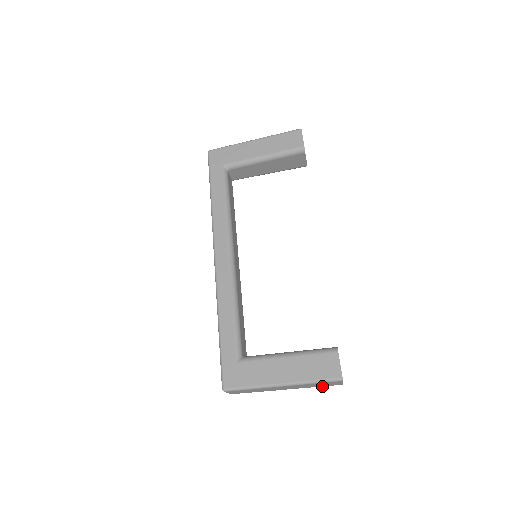
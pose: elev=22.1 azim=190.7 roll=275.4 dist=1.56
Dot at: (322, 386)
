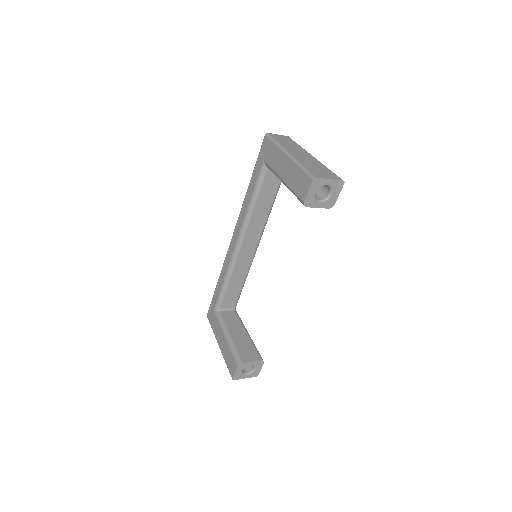
Dot at: occluded
